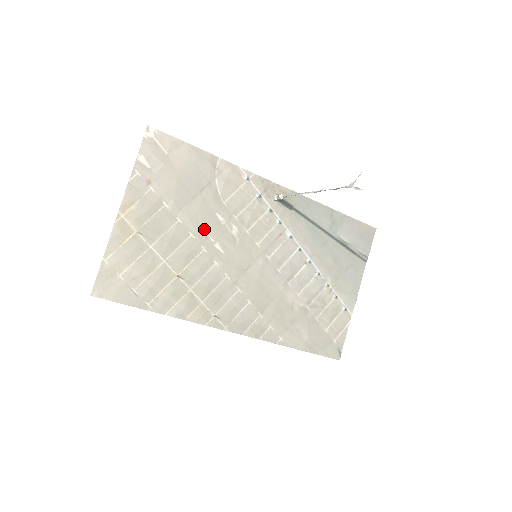
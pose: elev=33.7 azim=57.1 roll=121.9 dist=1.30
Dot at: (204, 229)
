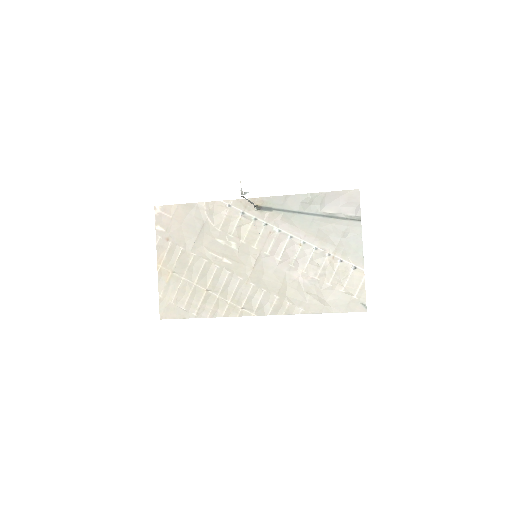
Dot at: (212, 253)
